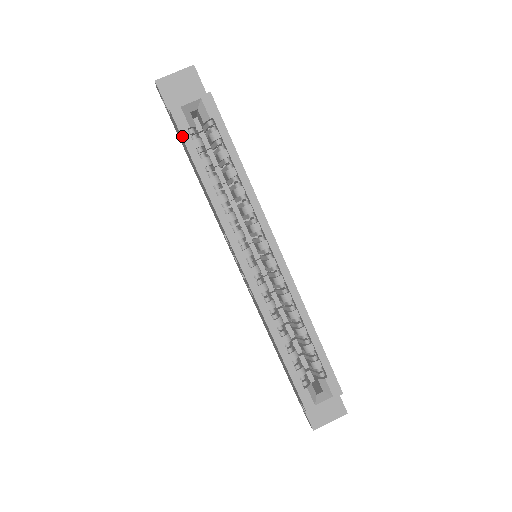
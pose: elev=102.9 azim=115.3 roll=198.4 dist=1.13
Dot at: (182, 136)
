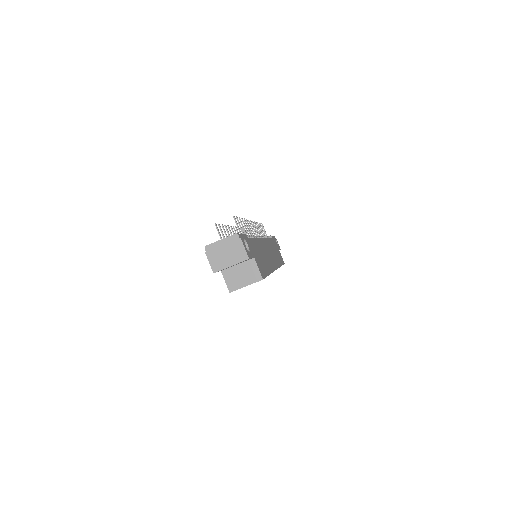
Dot at: occluded
